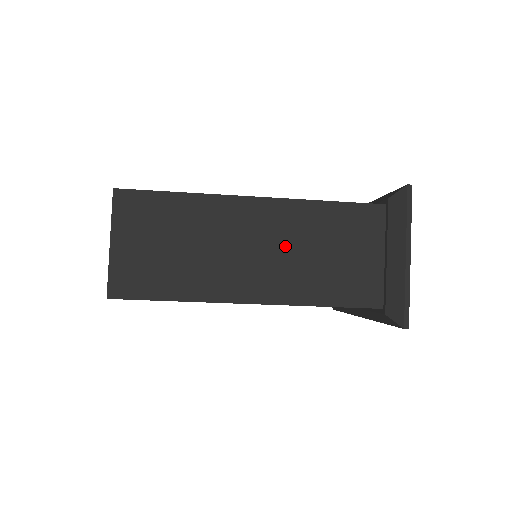
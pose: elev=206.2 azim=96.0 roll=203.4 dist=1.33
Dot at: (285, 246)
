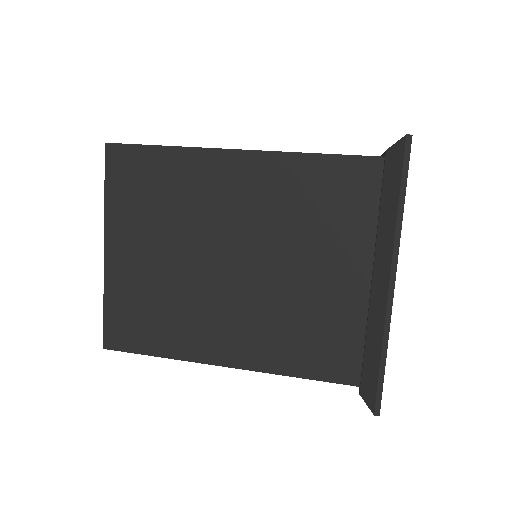
Dot at: occluded
